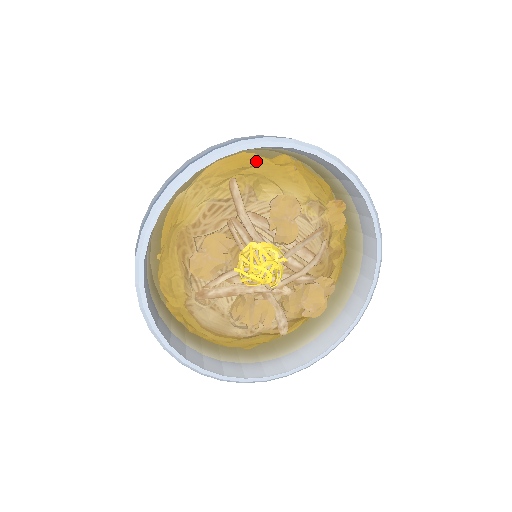
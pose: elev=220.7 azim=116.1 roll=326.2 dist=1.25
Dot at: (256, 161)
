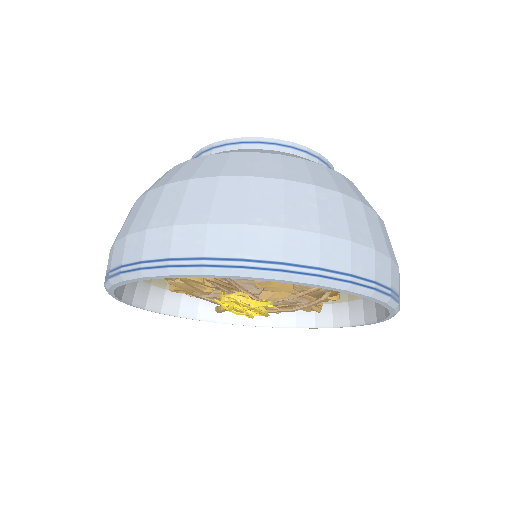
Dot at: occluded
